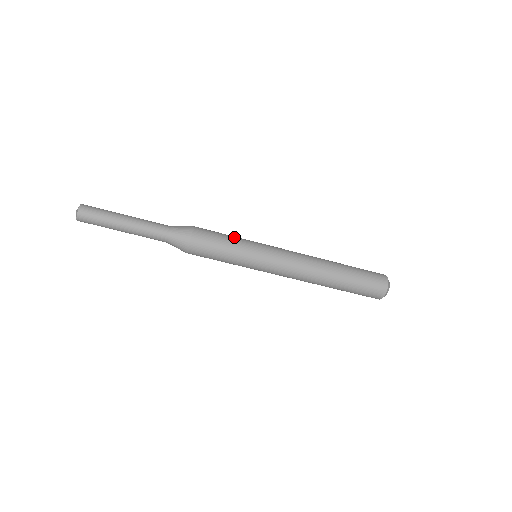
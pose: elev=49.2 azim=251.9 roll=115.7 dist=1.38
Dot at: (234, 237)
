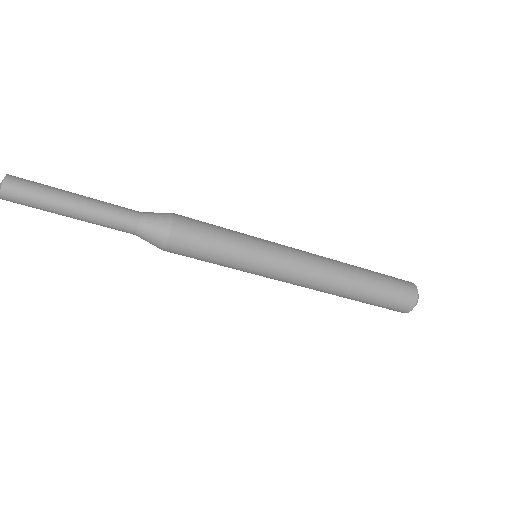
Dot at: (228, 229)
